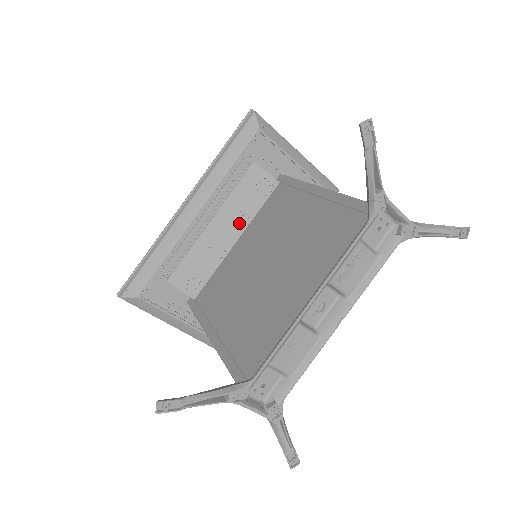
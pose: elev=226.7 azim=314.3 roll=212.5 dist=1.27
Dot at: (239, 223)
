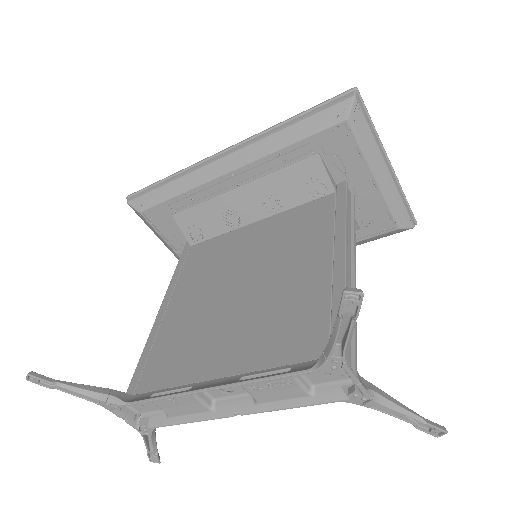
Dot at: (268, 206)
